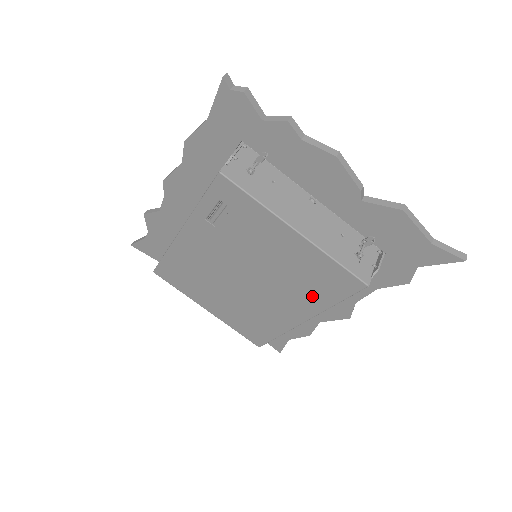
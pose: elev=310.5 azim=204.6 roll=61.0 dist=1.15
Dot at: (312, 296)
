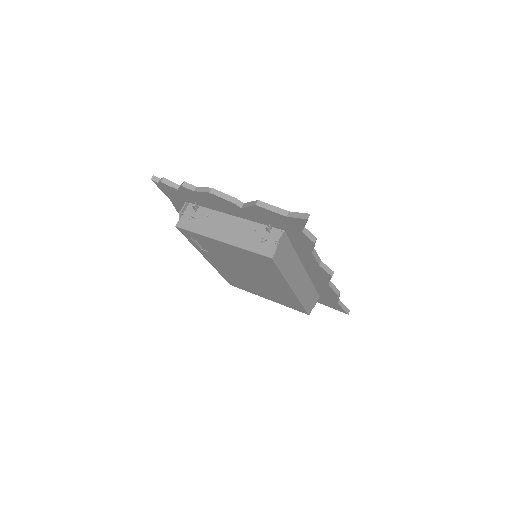
Dot at: (272, 273)
